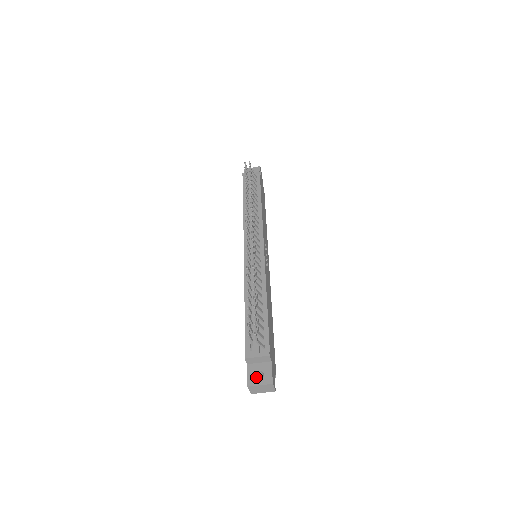
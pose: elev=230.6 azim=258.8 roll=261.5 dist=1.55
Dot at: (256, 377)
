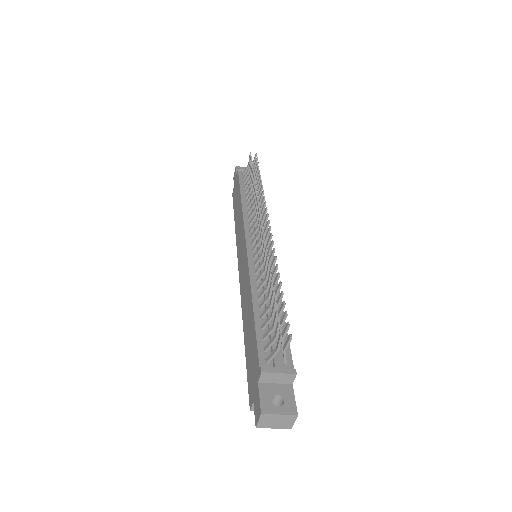
Dot at: (269, 403)
